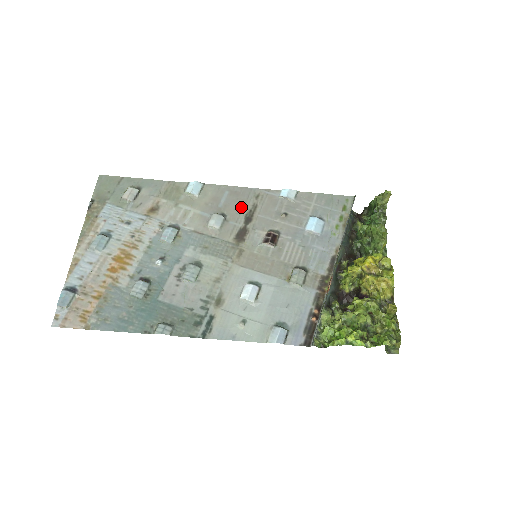
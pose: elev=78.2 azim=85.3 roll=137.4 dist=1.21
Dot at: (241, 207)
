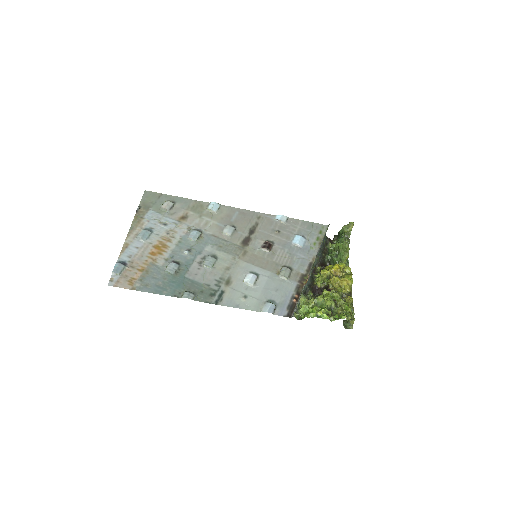
Dot at: (247, 223)
